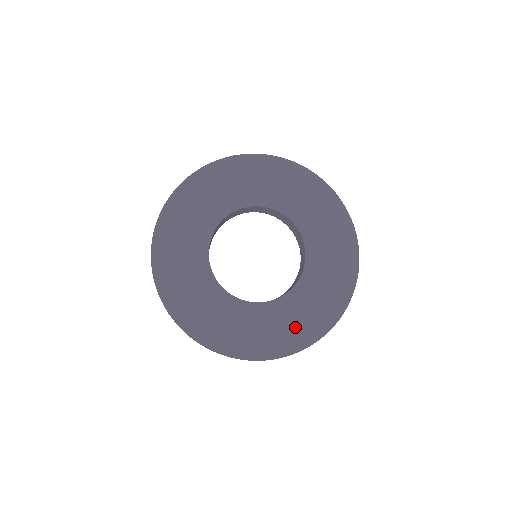
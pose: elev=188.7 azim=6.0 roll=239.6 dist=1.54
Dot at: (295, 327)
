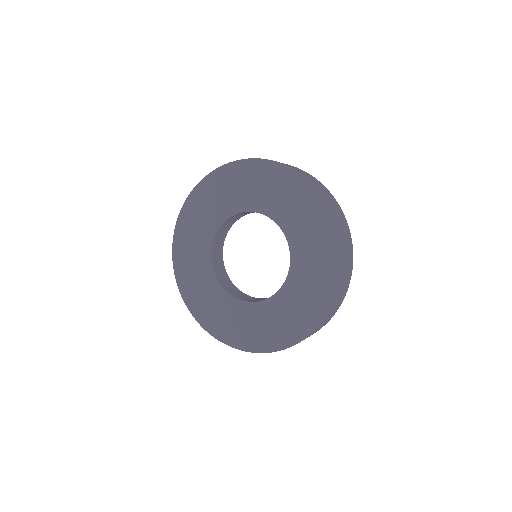
Dot at: (263, 331)
